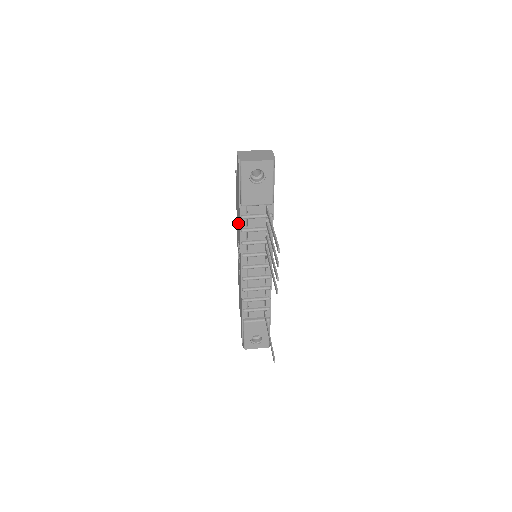
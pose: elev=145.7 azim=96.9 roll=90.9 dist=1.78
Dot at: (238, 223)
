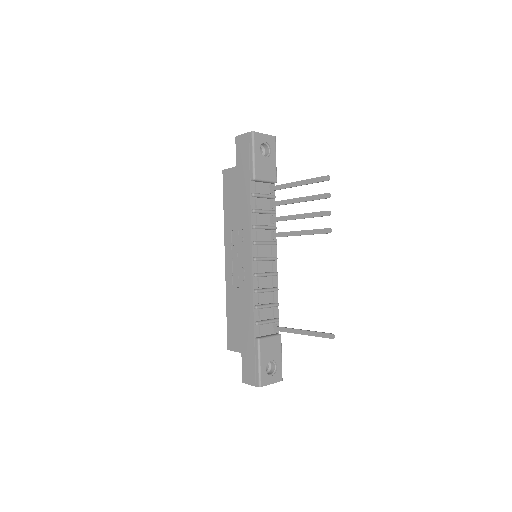
Dot at: (238, 215)
